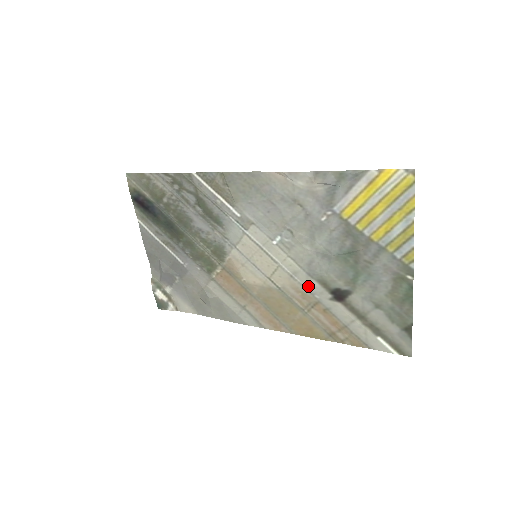
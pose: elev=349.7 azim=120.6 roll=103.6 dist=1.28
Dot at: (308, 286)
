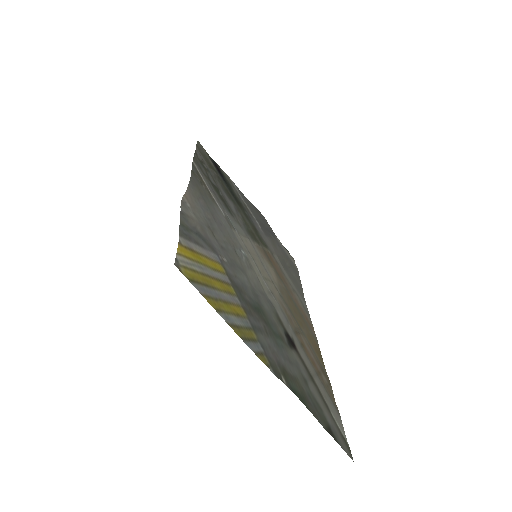
Dot at: (281, 312)
